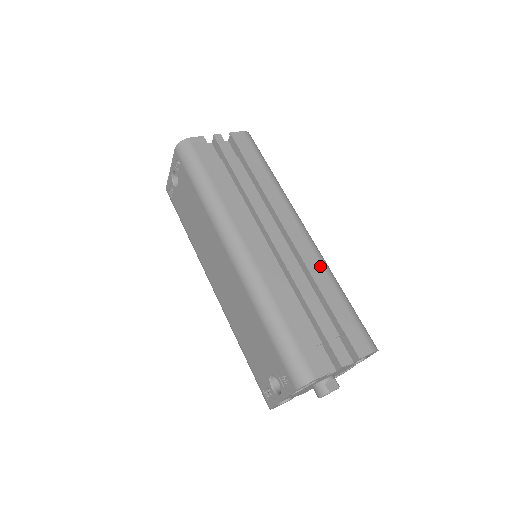
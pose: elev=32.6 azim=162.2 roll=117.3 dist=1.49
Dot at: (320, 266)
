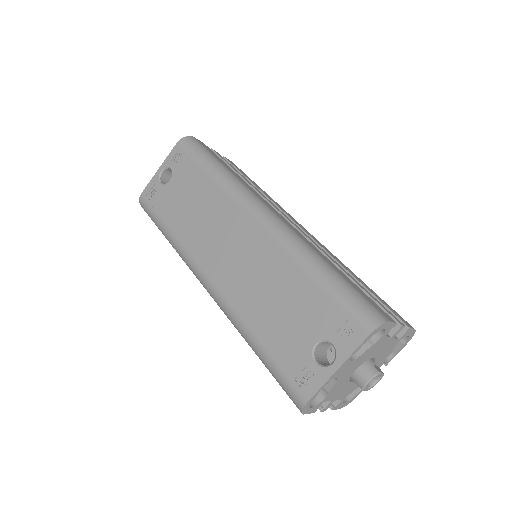
Dot at: (336, 258)
